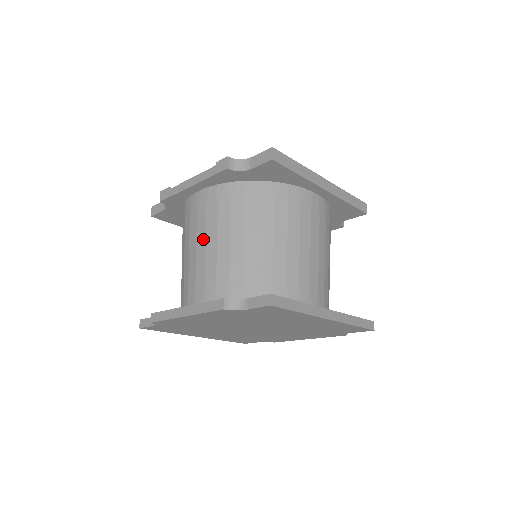
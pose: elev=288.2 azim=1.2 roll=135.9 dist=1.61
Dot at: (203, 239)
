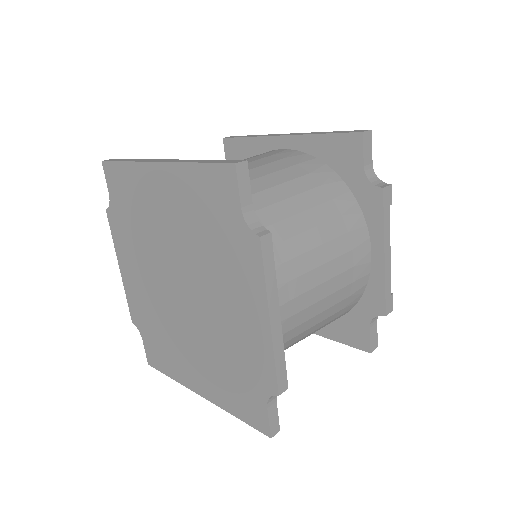
Dot at: occluded
